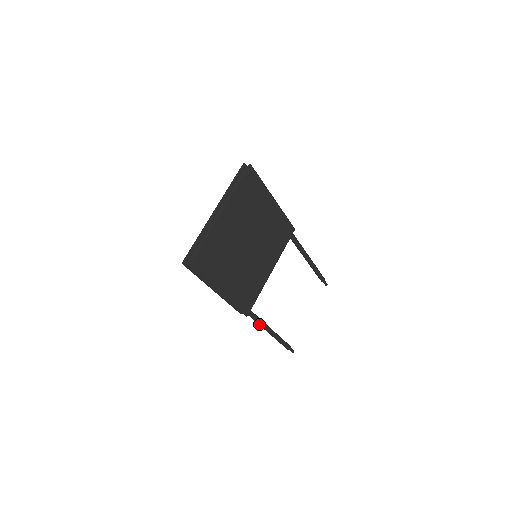
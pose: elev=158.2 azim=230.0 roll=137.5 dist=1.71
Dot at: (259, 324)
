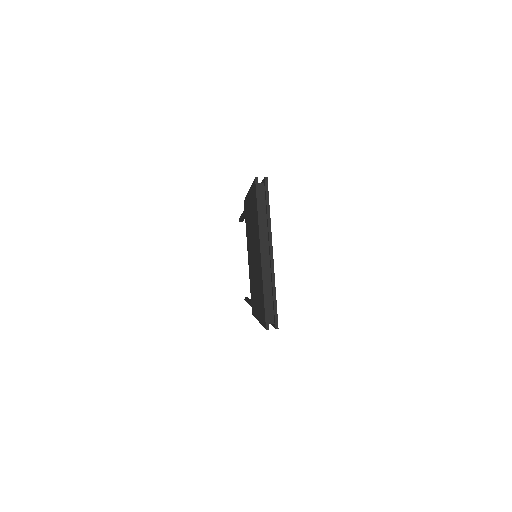
Dot at: occluded
